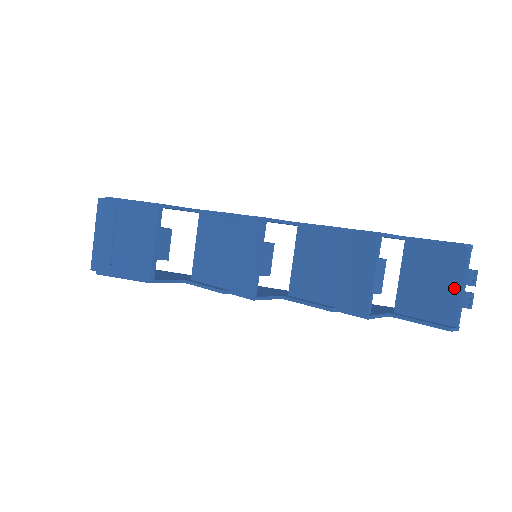
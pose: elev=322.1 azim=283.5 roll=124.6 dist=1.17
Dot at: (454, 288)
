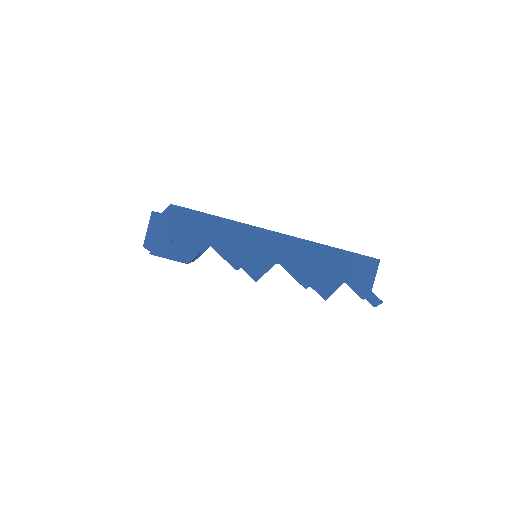
Dot at: occluded
